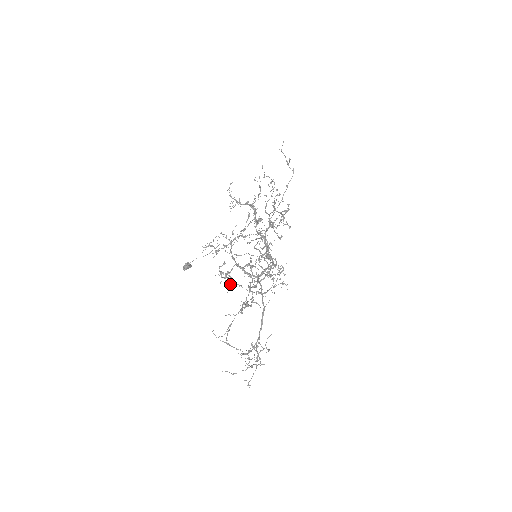
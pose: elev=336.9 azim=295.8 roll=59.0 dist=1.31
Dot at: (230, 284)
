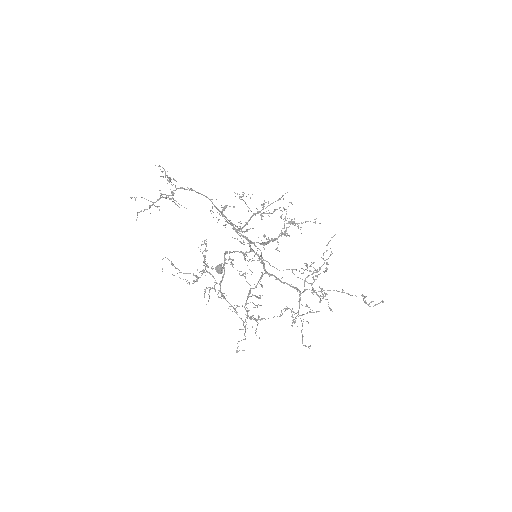
Dot at: occluded
